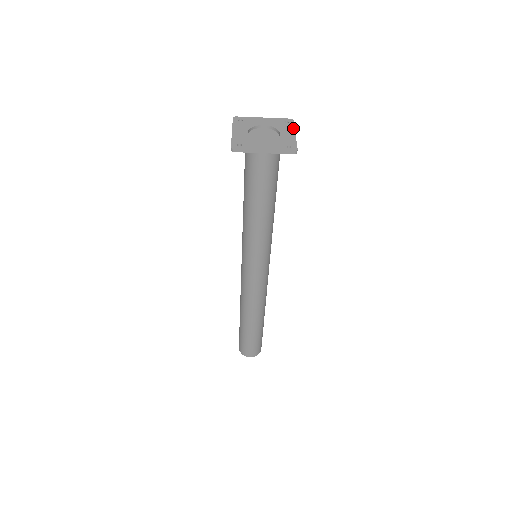
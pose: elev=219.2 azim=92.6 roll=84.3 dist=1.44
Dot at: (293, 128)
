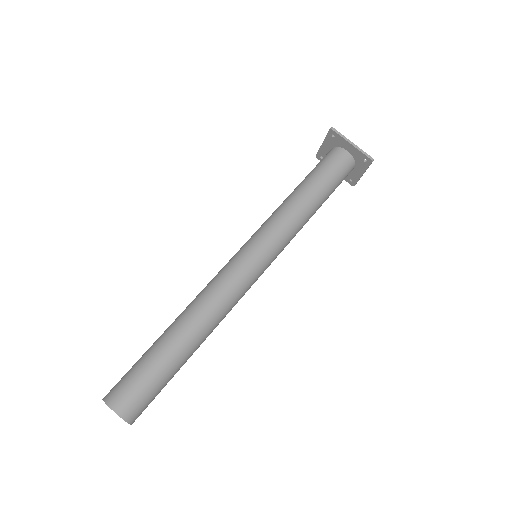
Dot at: (360, 177)
